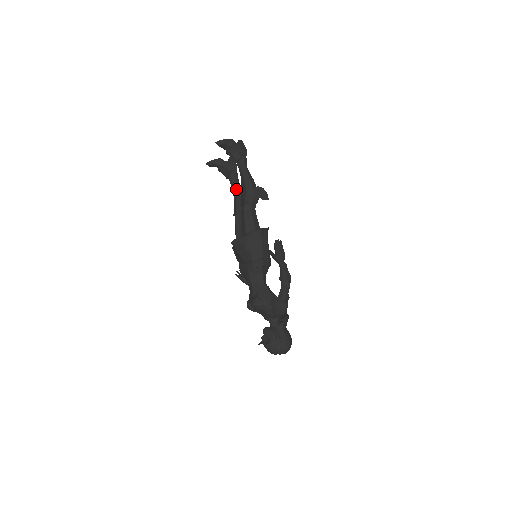
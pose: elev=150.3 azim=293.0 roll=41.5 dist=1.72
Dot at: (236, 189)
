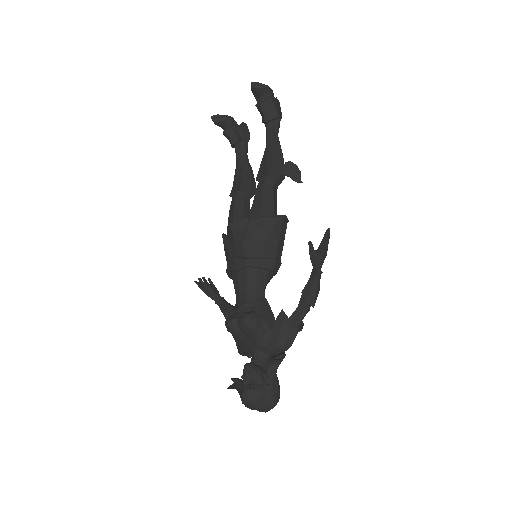
Dot at: (244, 162)
